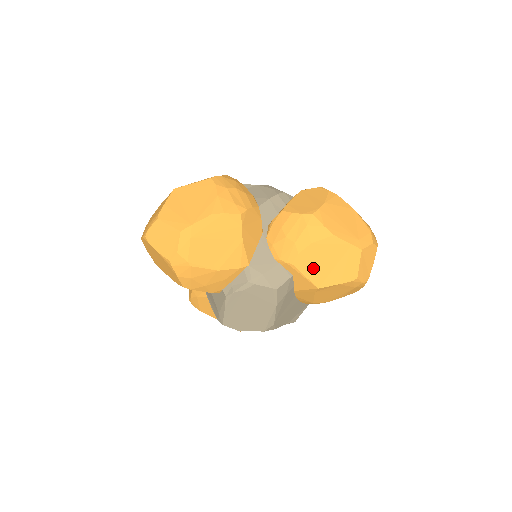
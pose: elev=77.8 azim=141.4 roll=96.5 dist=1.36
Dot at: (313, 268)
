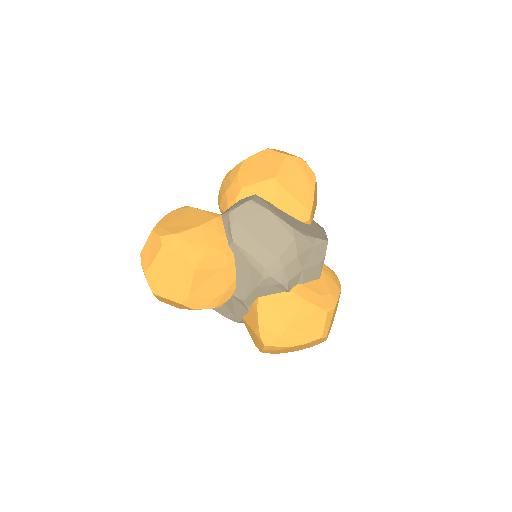
Dot at: (256, 177)
